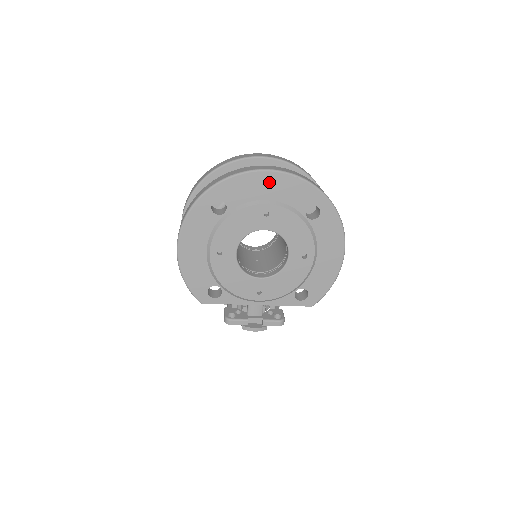
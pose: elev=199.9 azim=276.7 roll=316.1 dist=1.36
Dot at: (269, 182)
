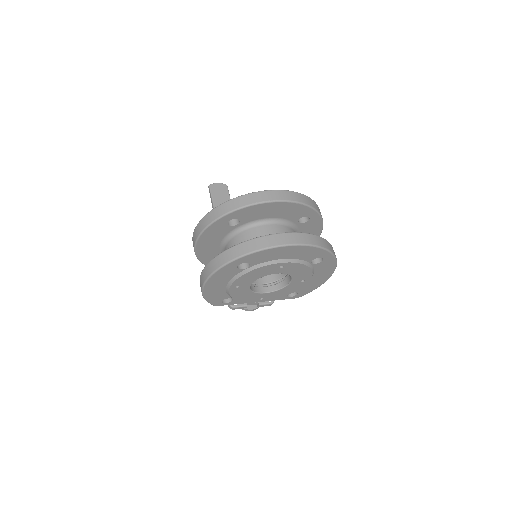
Dot at: (289, 251)
